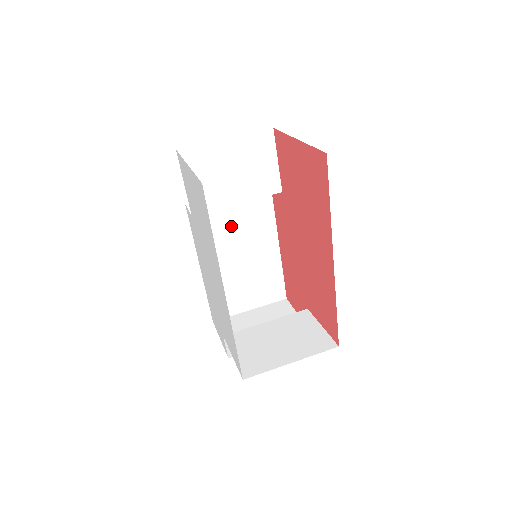
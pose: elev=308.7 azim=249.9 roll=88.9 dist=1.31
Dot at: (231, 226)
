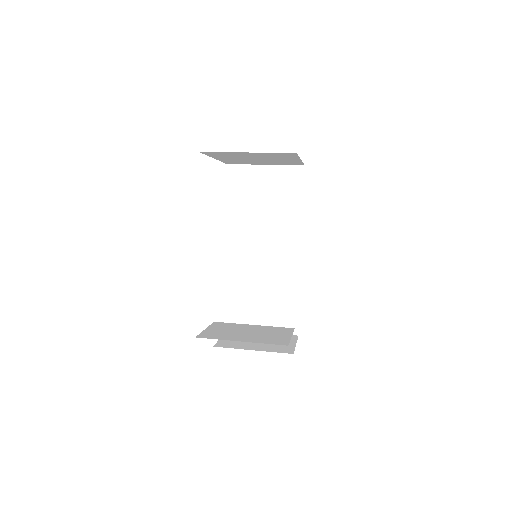
Dot at: (263, 247)
